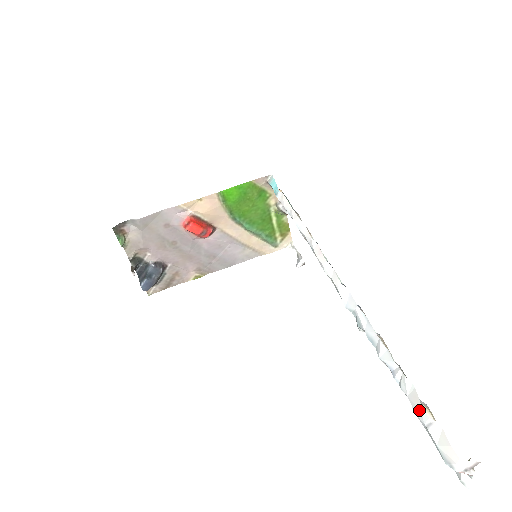
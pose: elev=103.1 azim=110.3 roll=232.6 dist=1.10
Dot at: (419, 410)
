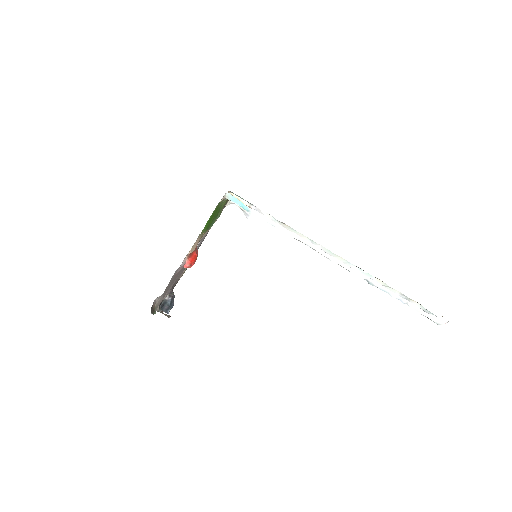
Dot at: (422, 313)
